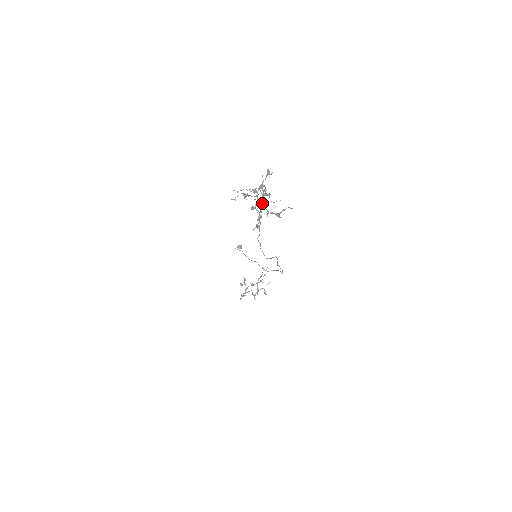
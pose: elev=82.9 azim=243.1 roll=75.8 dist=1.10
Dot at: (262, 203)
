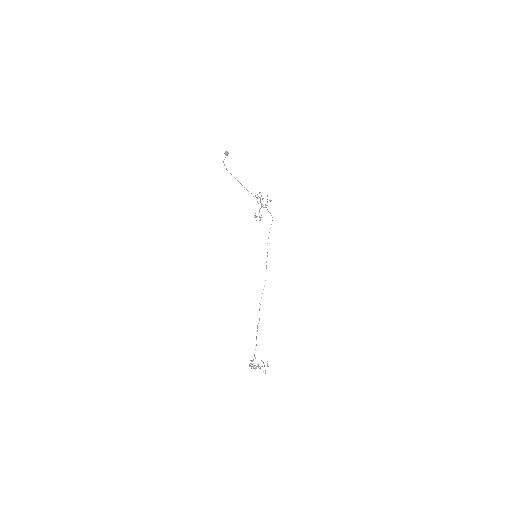
Dot at: occluded
